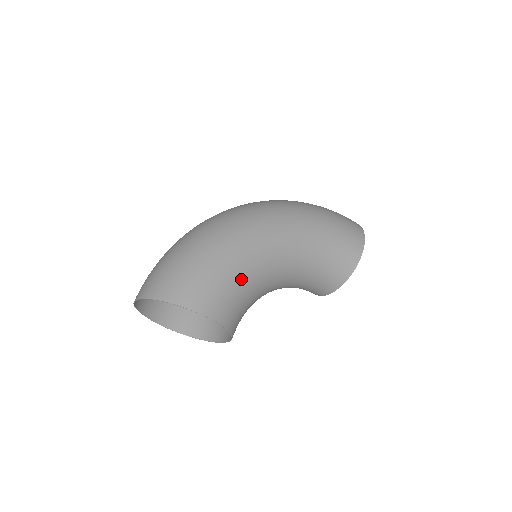
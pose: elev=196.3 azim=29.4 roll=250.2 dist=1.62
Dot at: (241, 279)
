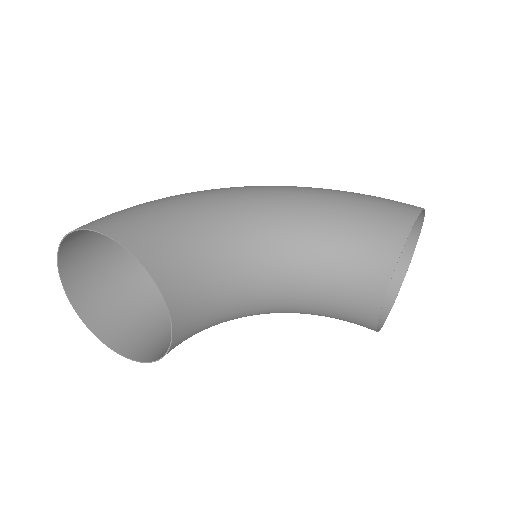
Dot at: (185, 218)
